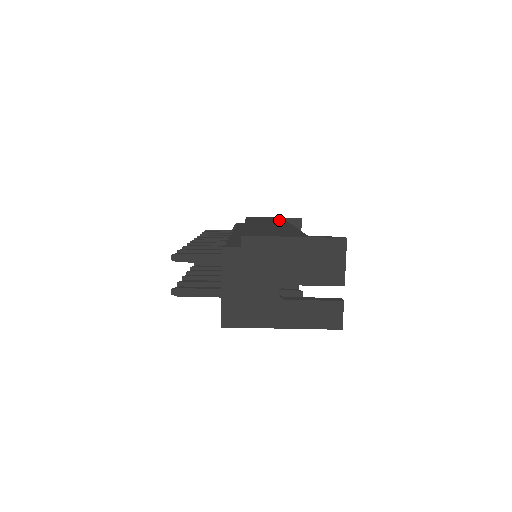
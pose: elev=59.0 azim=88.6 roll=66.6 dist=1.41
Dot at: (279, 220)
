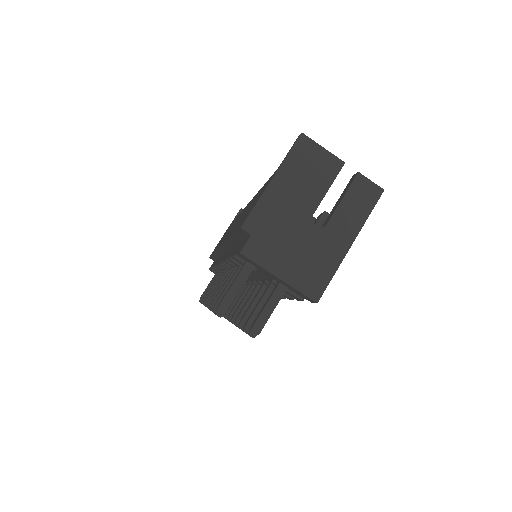
Dot at: occluded
